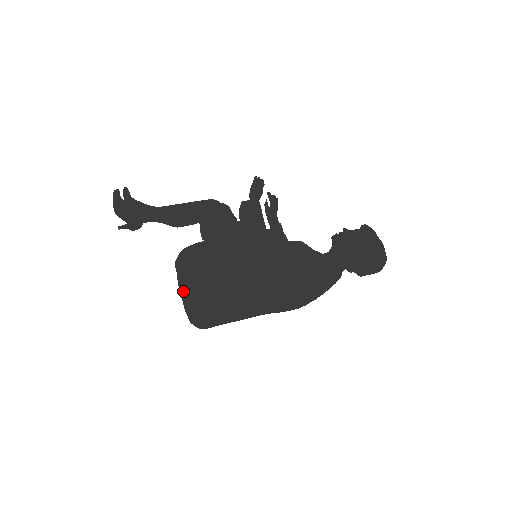
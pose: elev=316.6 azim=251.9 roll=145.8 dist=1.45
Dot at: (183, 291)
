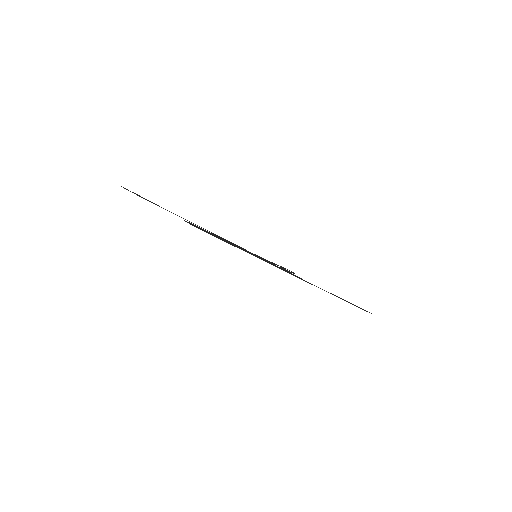
Dot at: (187, 222)
